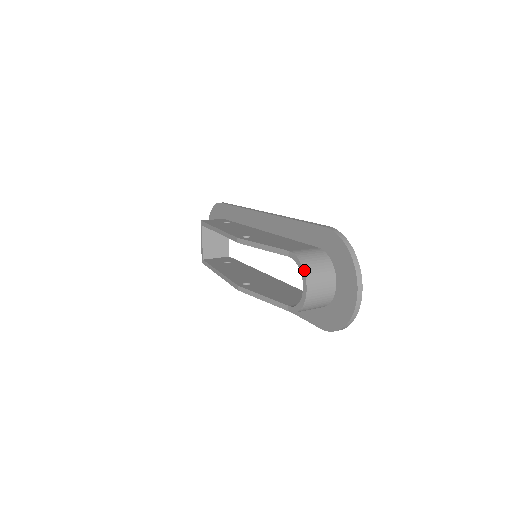
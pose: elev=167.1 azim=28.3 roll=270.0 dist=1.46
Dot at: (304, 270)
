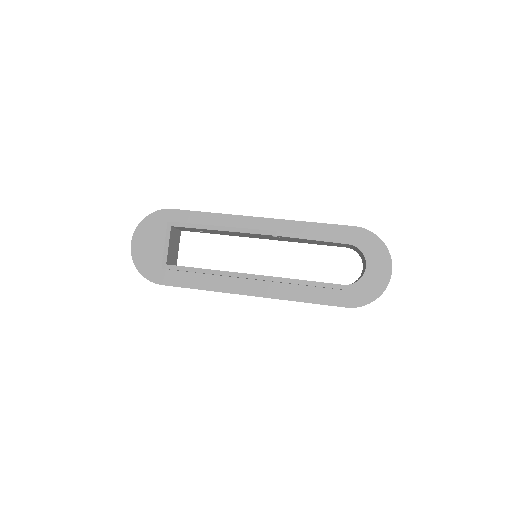
Dot at: occluded
